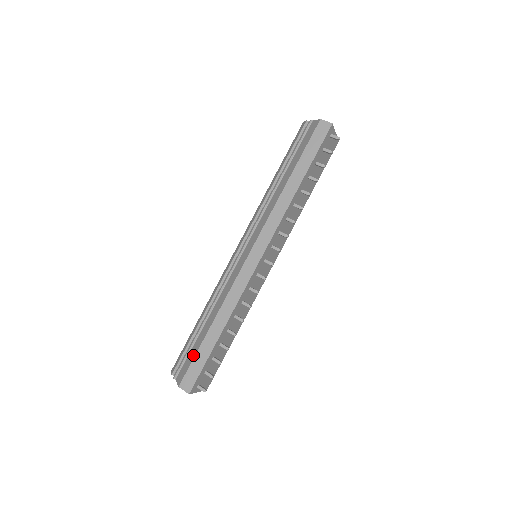
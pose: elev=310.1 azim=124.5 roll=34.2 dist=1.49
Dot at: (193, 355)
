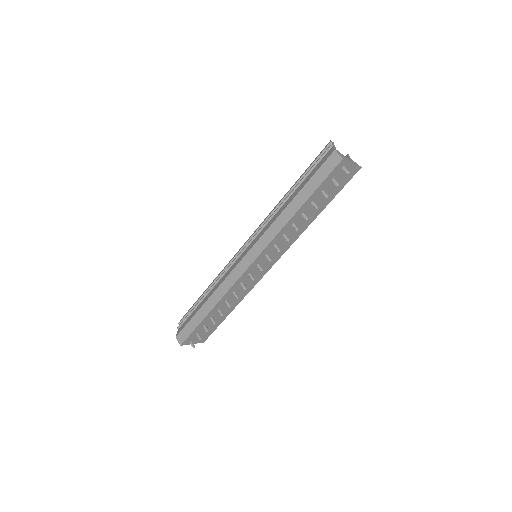
Dot at: (190, 318)
